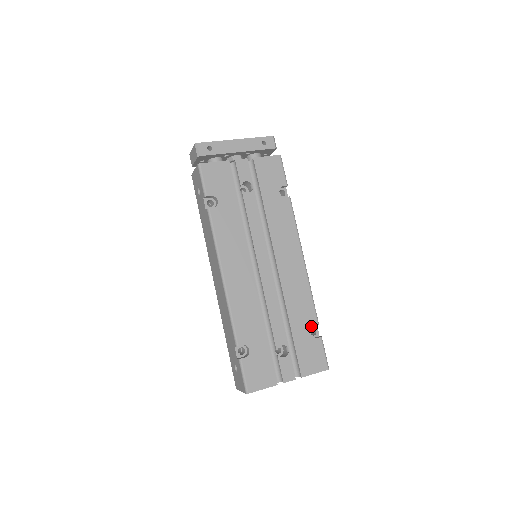
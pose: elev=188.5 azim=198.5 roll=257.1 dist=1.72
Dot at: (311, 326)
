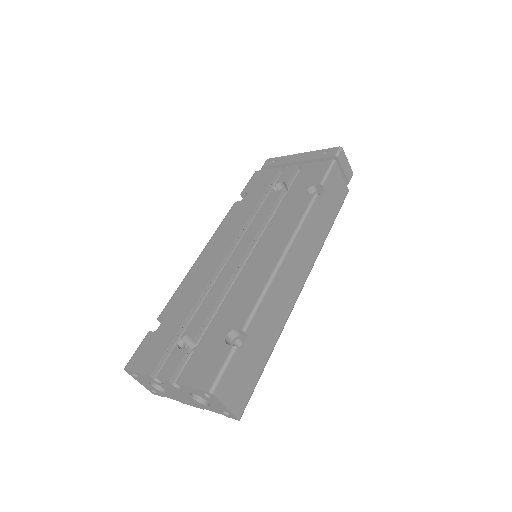
Dot at: (233, 328)
